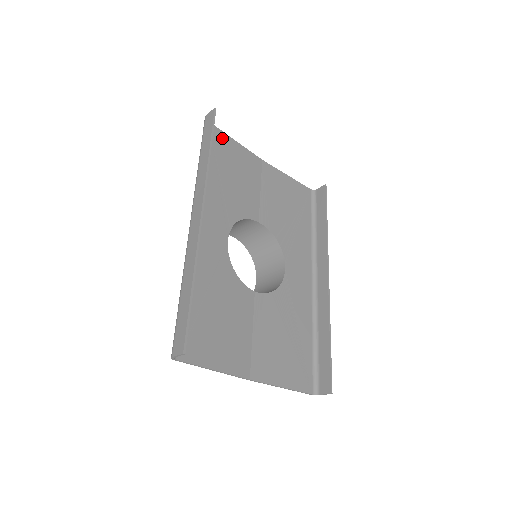
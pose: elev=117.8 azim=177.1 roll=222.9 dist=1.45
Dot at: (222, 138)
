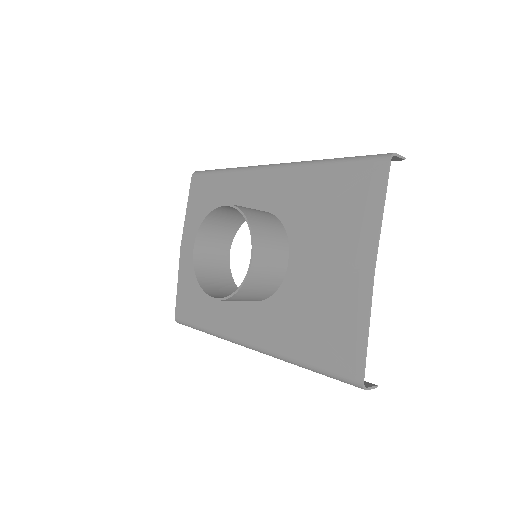
Dot at: (195, 194)
